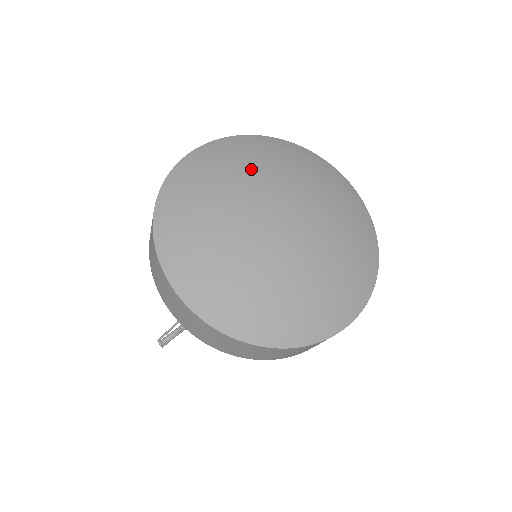
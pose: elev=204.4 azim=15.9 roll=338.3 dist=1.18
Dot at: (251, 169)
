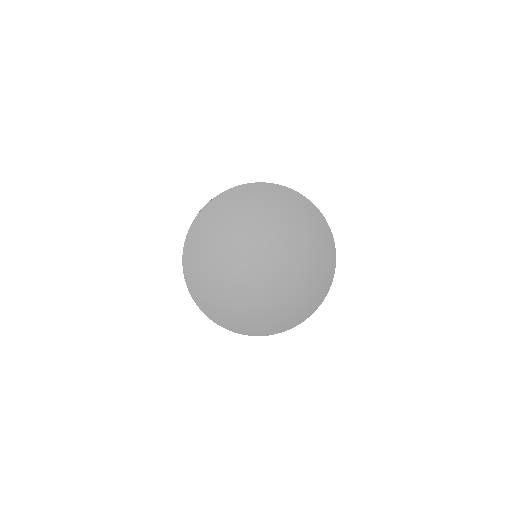
Dot at: (284, 225)
